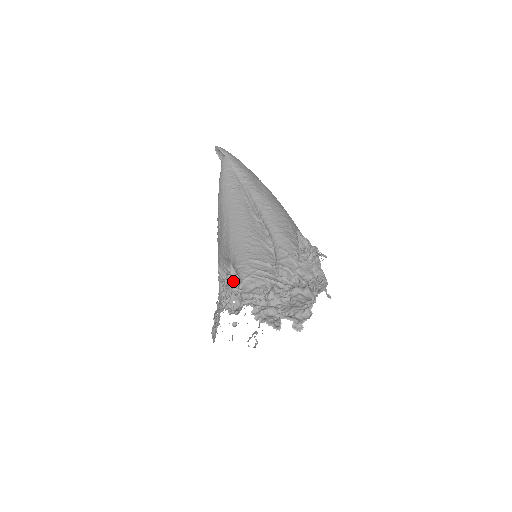
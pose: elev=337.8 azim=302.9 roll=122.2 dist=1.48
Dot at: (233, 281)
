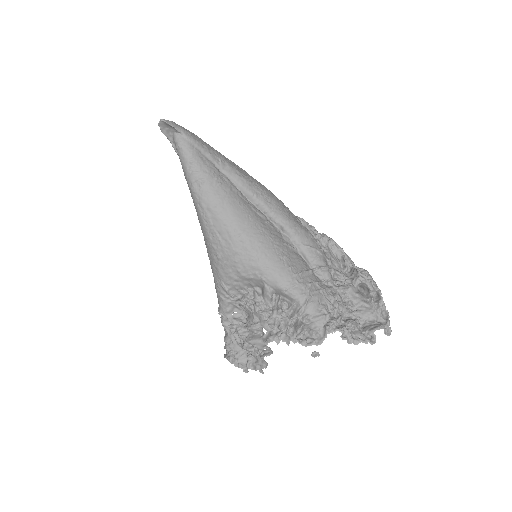
Dot at: (272, 303)
